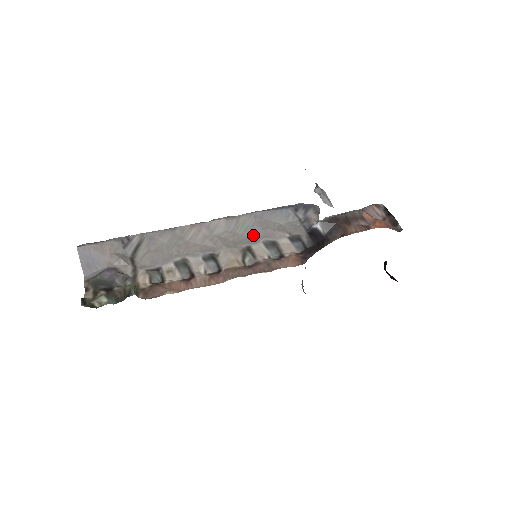
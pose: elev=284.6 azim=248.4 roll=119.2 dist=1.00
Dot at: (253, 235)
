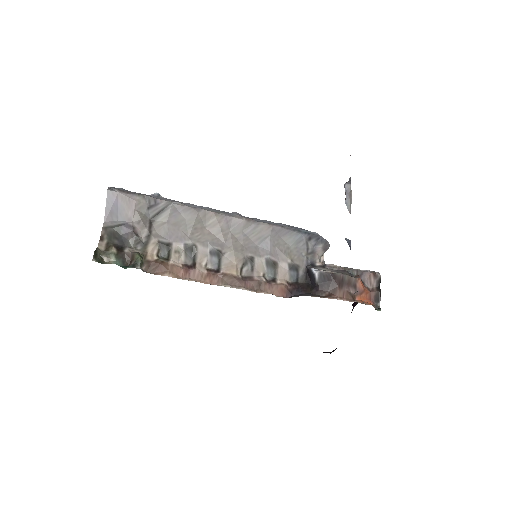
Dot at: (262, 247)
